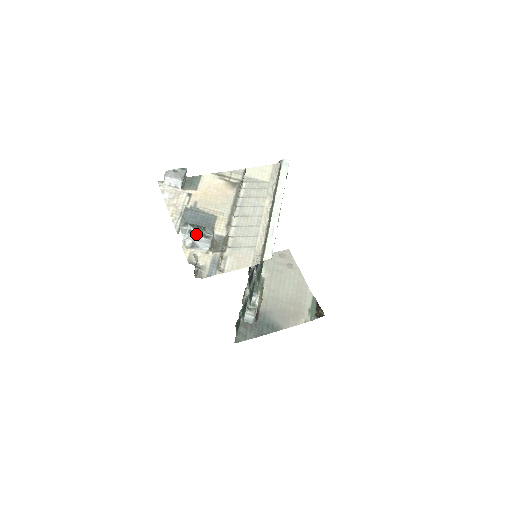
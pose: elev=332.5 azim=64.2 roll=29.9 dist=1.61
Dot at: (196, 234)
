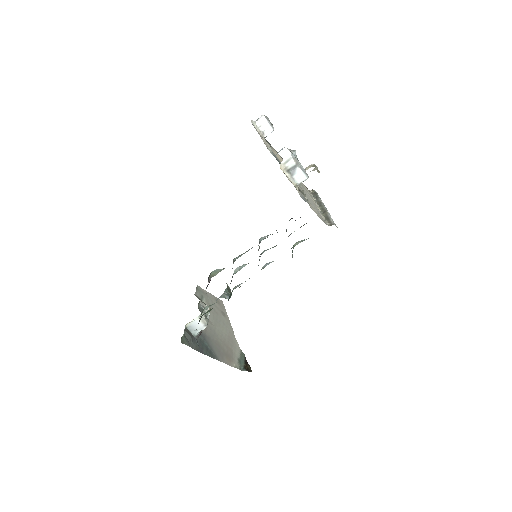
Dot at: (299, 162)
